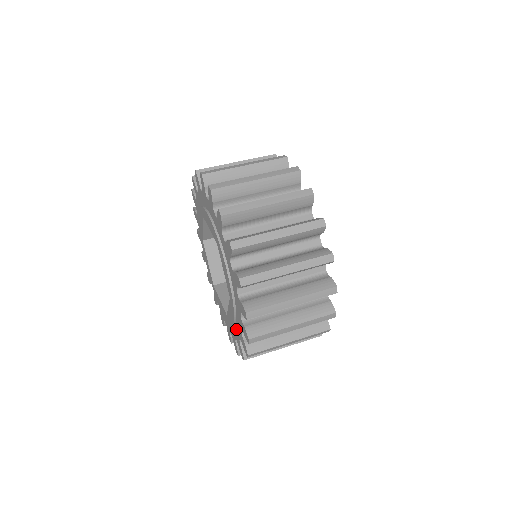
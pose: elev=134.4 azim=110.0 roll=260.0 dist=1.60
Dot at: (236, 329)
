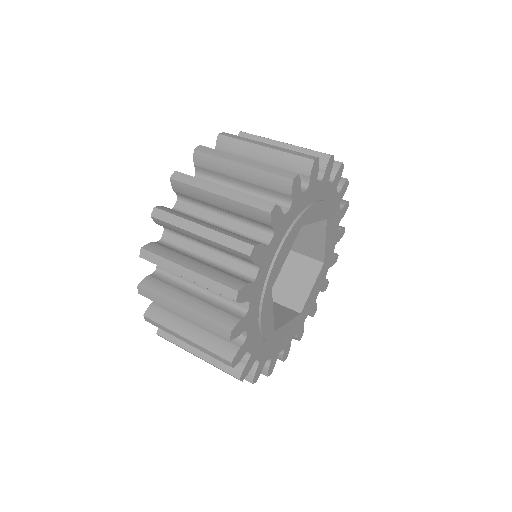
Dot at: occluded
